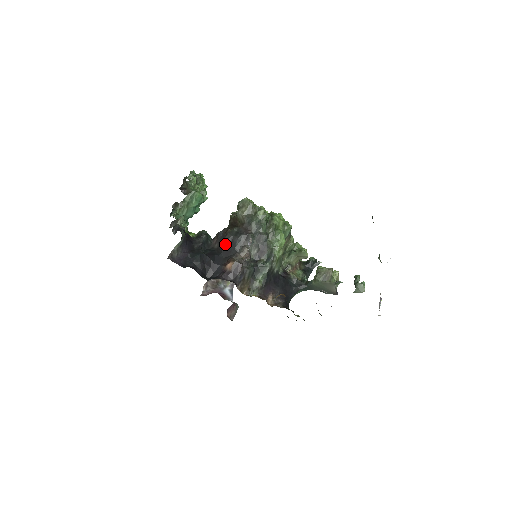
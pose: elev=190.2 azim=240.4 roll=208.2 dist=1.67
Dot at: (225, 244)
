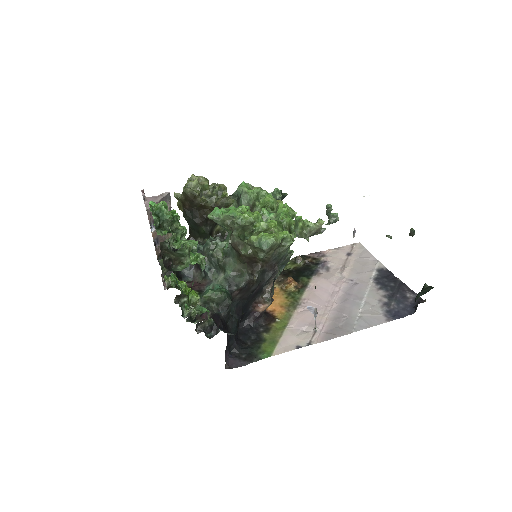
Dot at: (252, 293)
